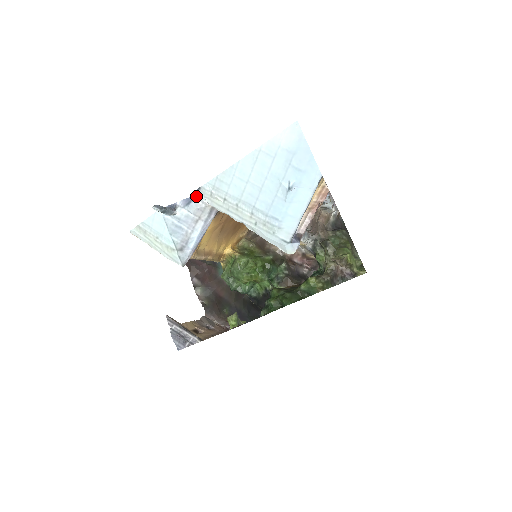
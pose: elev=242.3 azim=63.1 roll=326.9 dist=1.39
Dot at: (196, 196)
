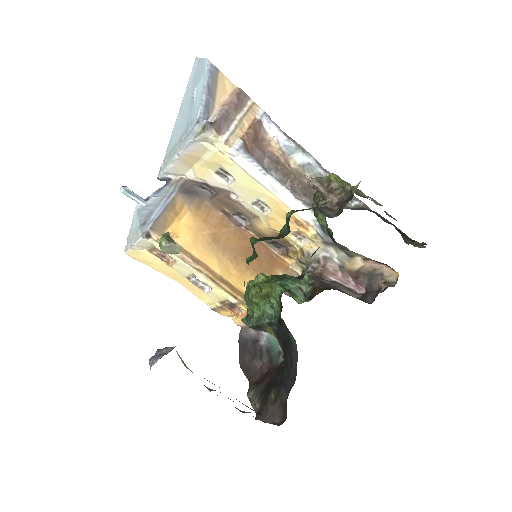
Dot at: (165, 186)
